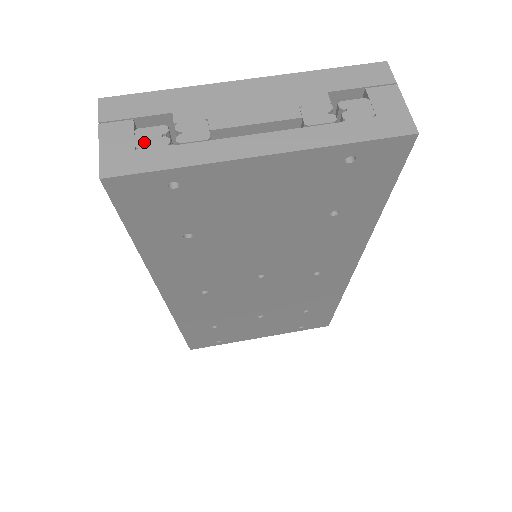
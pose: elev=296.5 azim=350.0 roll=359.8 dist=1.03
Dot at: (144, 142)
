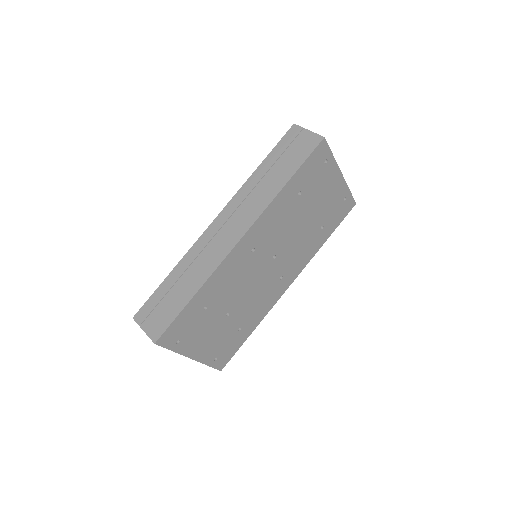
Dot at: occluded
